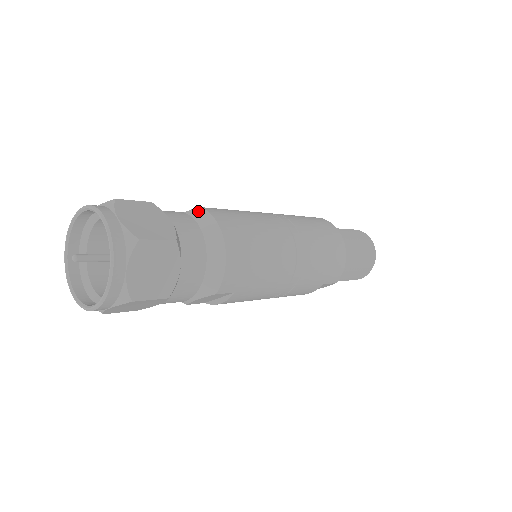
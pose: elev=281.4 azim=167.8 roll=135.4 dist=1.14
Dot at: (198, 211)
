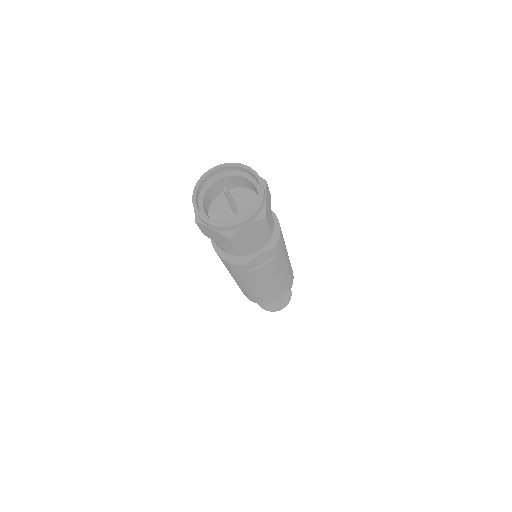
Dot at: occluded
